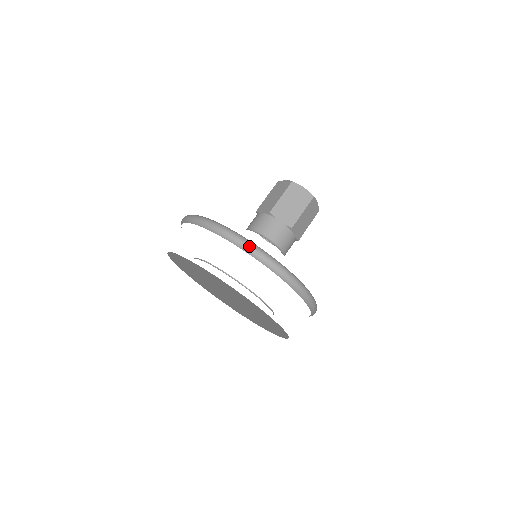
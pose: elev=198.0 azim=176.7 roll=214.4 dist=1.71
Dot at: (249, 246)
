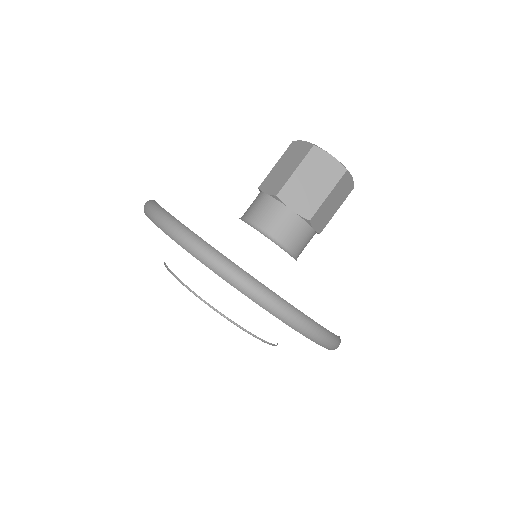
Dot at: (333, 343)
